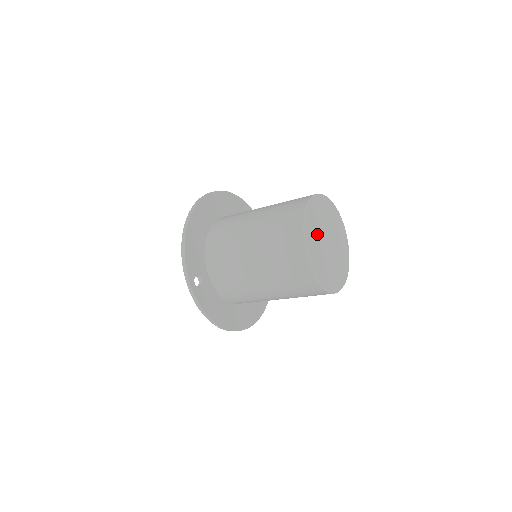
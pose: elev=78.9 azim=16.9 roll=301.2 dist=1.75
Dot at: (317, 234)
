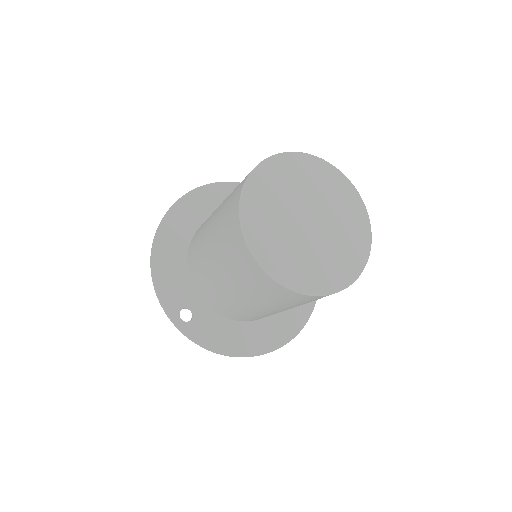
Dot at: (276, 219)
